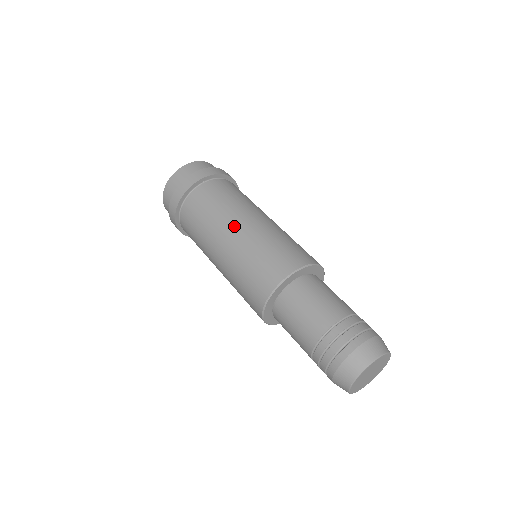
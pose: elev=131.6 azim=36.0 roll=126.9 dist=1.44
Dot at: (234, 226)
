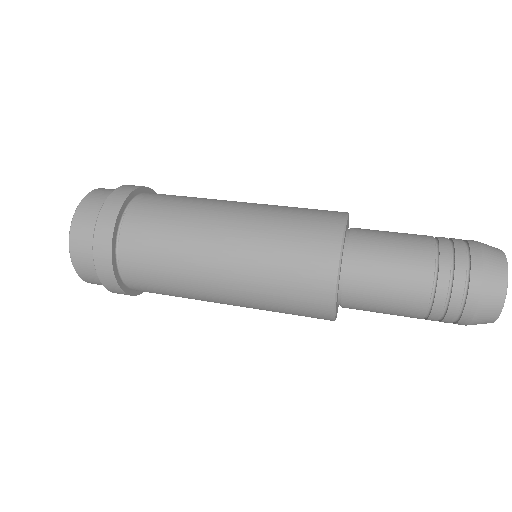
Dot at: occluded
